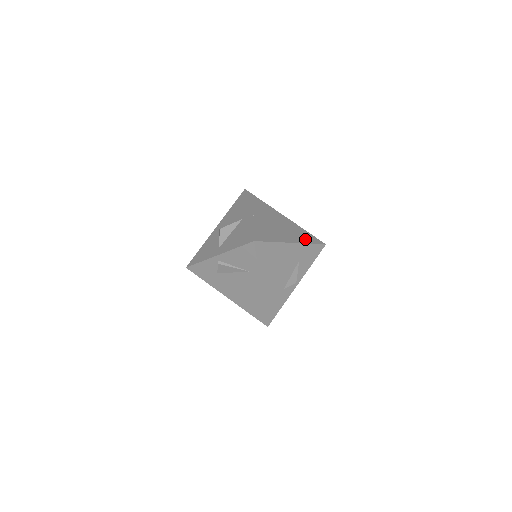
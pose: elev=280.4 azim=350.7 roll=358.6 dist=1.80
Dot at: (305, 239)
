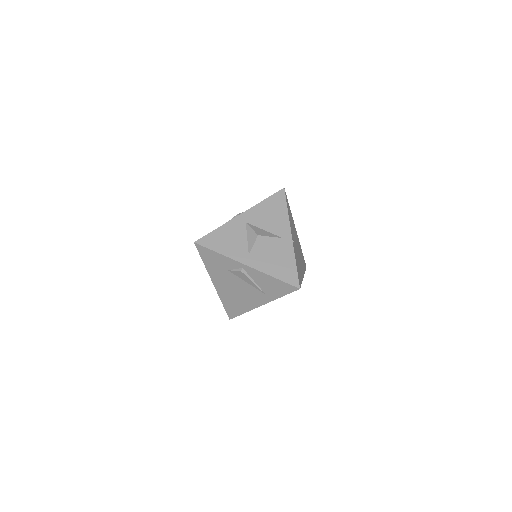
Dot at: occluded
